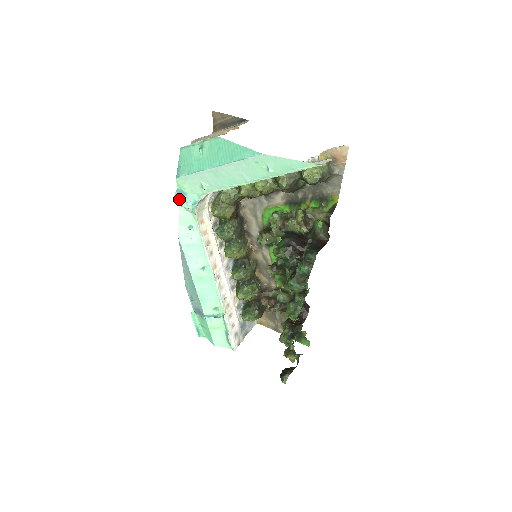
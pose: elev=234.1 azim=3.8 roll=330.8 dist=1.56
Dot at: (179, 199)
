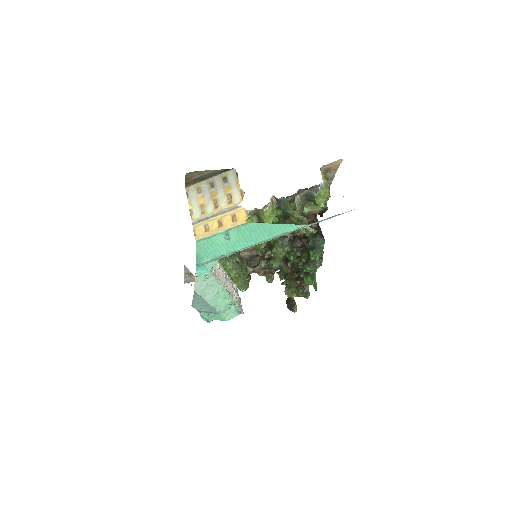
Dot at: (202, 275)
